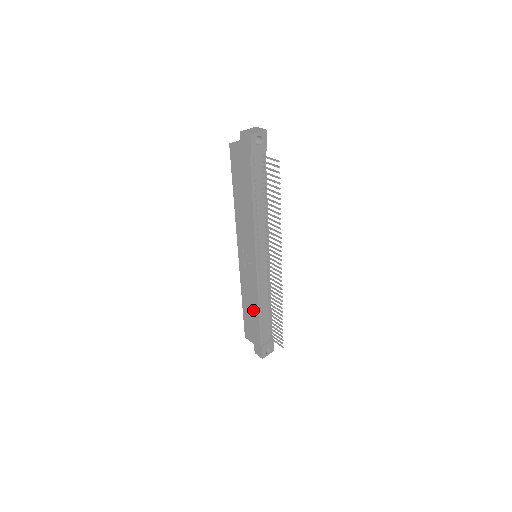
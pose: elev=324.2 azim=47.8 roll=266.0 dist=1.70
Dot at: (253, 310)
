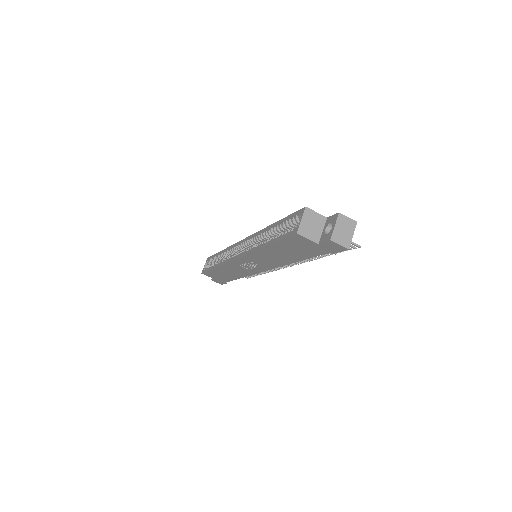
Dot at: (231, 275)
